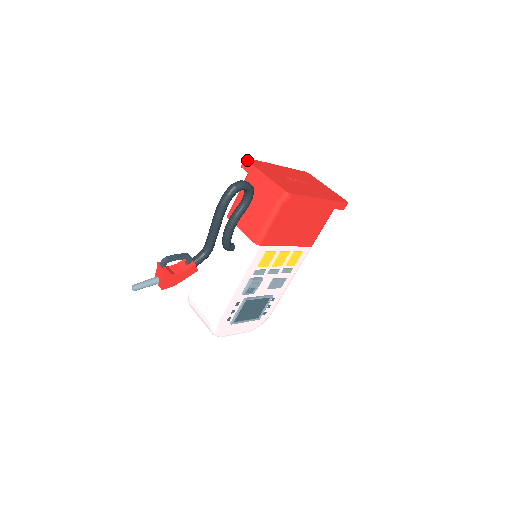
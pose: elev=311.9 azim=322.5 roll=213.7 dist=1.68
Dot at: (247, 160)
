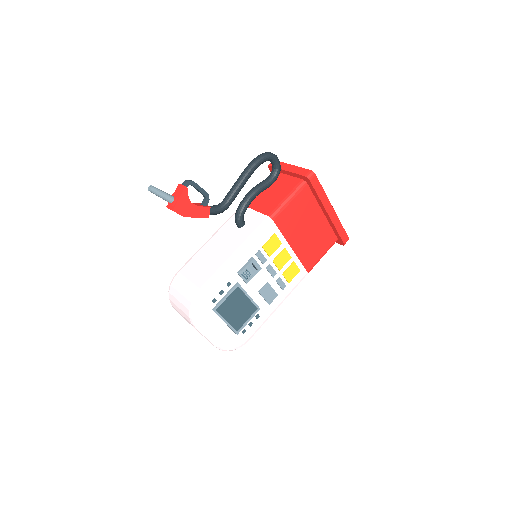
Dot at: occluded
